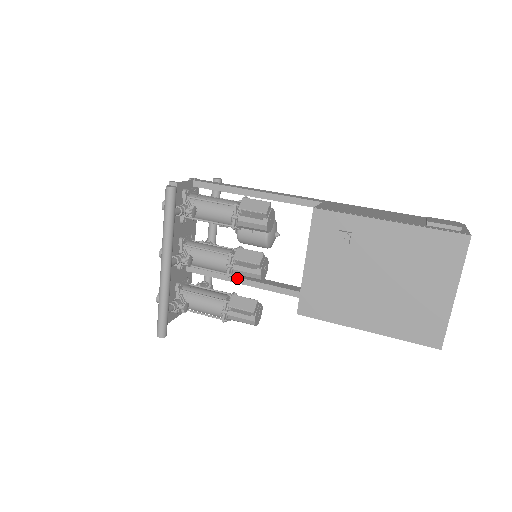
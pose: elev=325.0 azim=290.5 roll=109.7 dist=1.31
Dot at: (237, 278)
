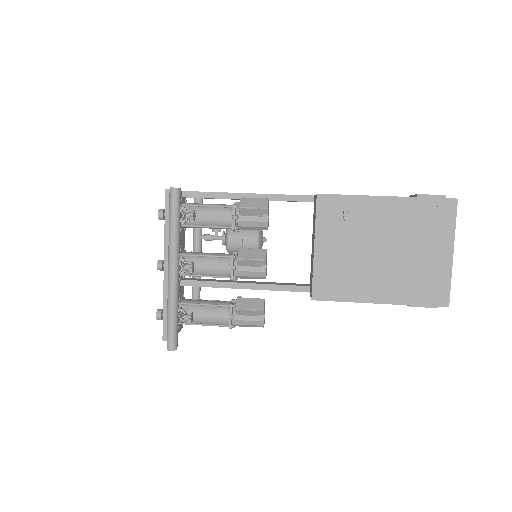
Dot at: (236, 283)
